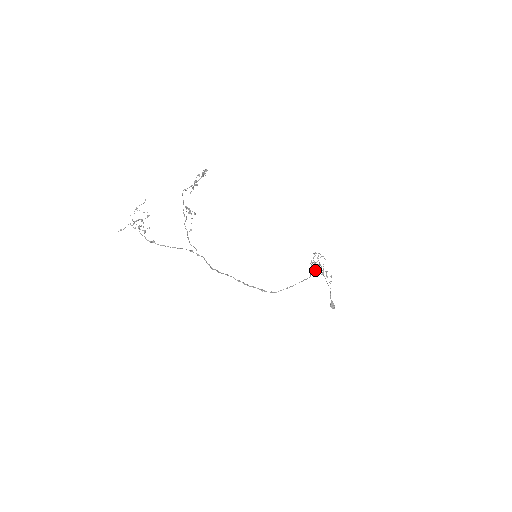
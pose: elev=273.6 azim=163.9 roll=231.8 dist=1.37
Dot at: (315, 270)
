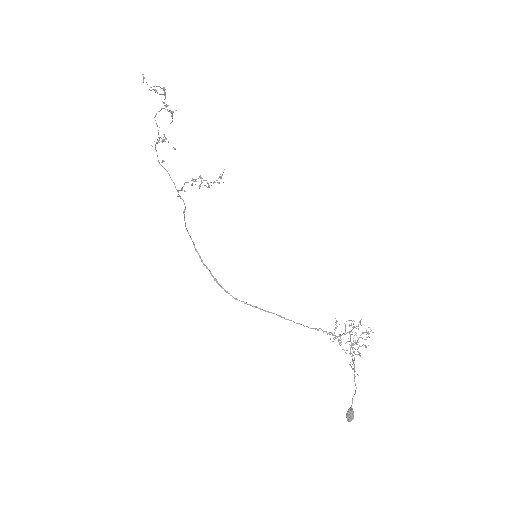
Dot at: occluded
